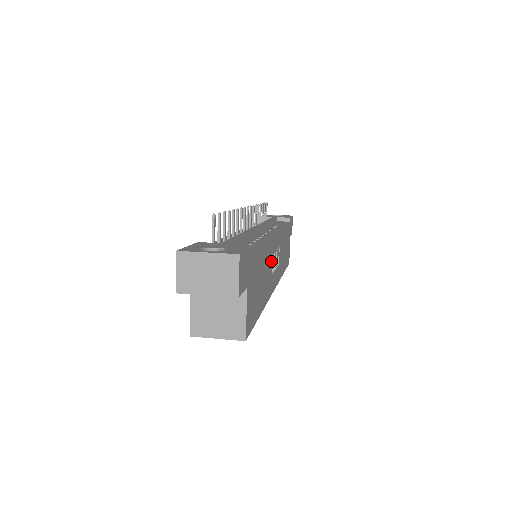
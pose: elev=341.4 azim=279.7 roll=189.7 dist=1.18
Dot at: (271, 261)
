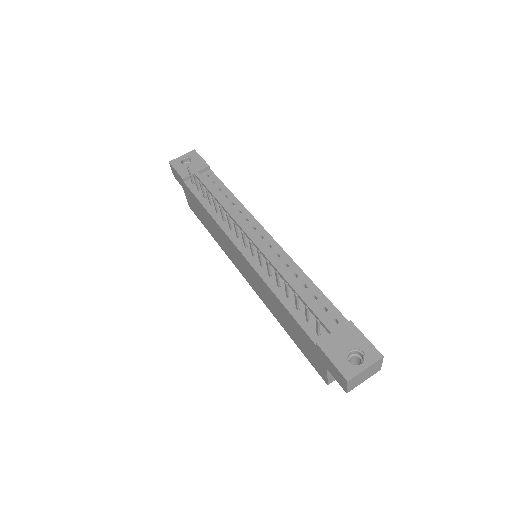
Dot at: occluded
